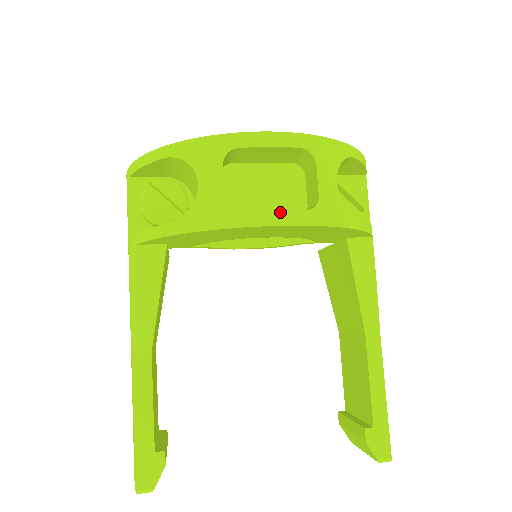
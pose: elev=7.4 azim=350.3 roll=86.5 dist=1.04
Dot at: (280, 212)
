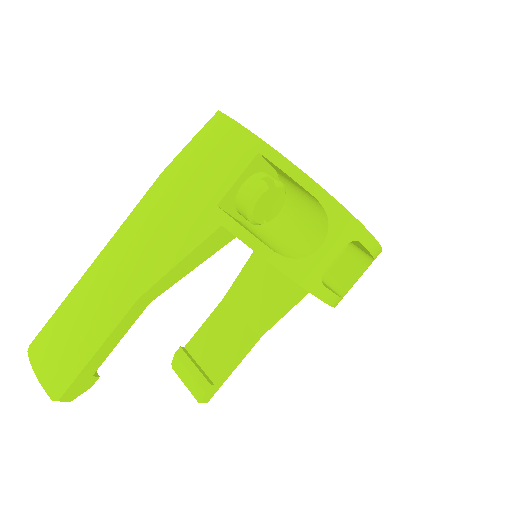
Dot at: (335, 296)
